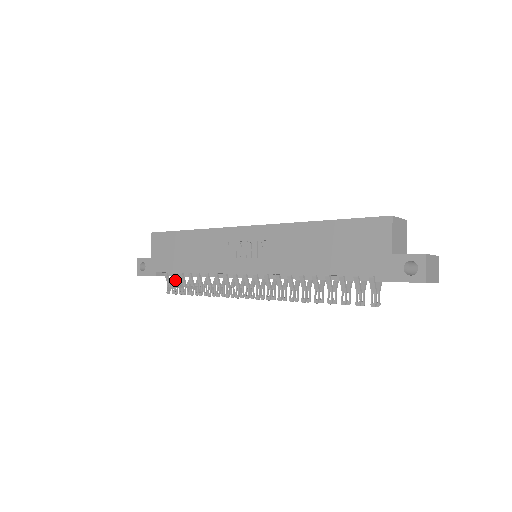
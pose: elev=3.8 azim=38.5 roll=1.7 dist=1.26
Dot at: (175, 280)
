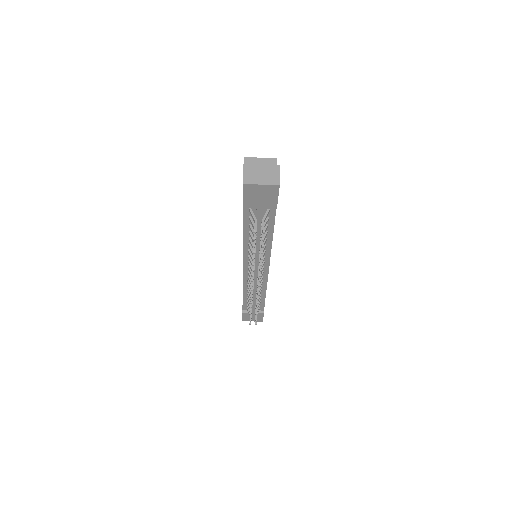
Dot at: (249, 310)
